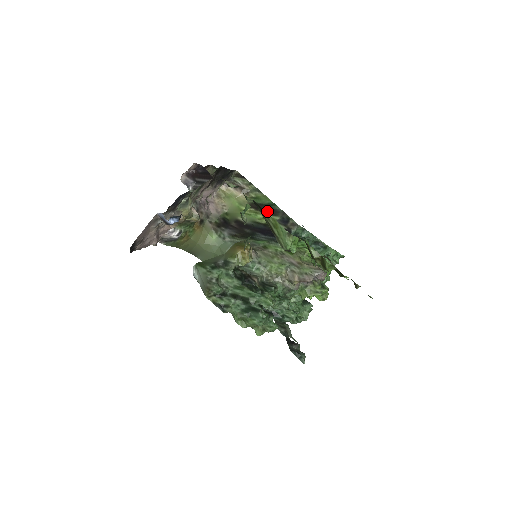
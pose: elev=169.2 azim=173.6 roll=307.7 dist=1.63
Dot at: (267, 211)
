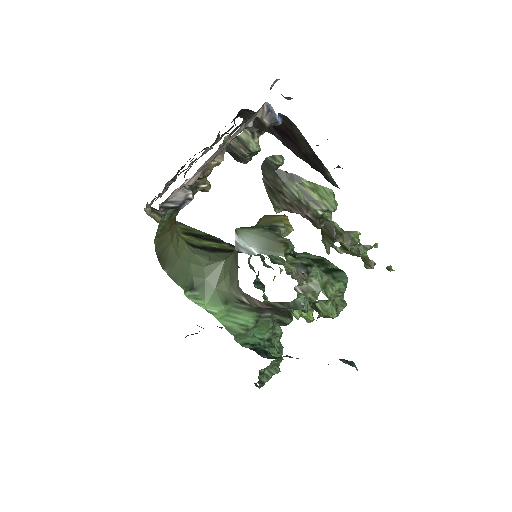
Dot at: (210, 240)
